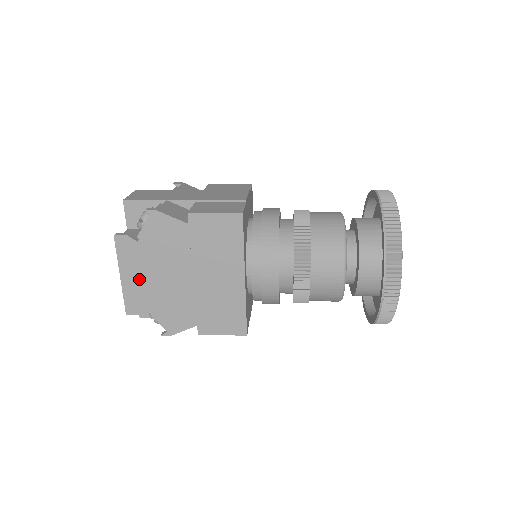
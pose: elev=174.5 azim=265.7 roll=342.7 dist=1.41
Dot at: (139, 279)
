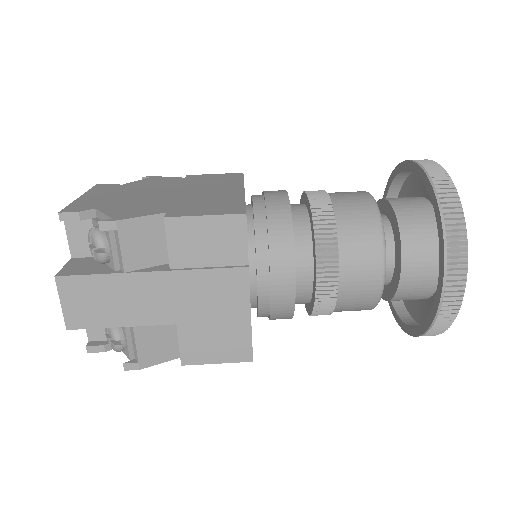
Dot at: occluded
